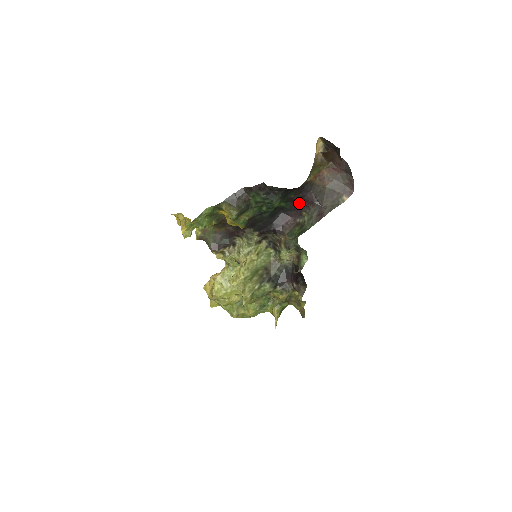
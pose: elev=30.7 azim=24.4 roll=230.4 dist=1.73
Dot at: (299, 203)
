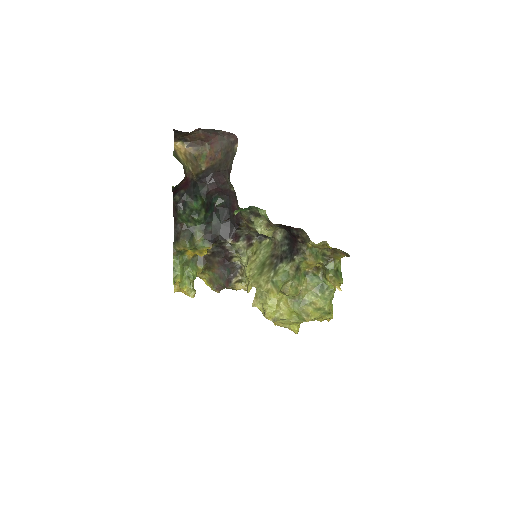
Dot at: (221, 188)
